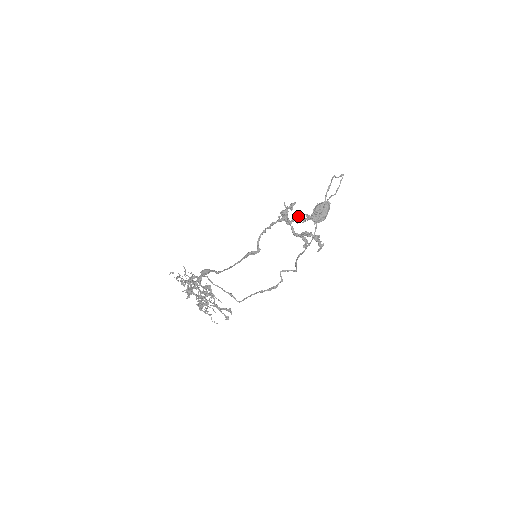
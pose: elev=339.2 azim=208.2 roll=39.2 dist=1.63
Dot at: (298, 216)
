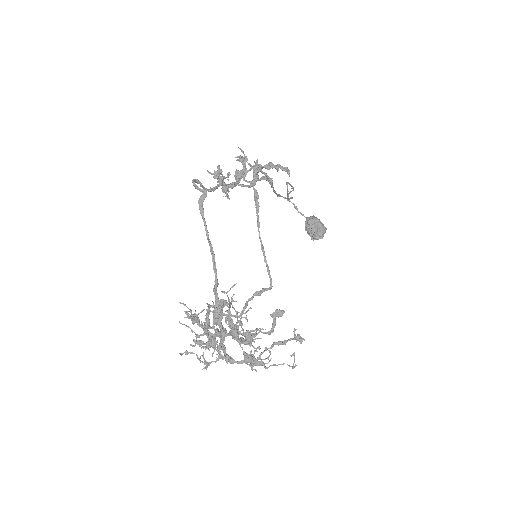
Dot at: (235, 172)
